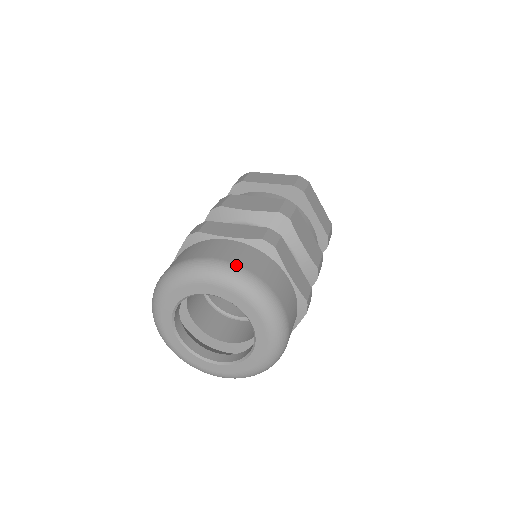
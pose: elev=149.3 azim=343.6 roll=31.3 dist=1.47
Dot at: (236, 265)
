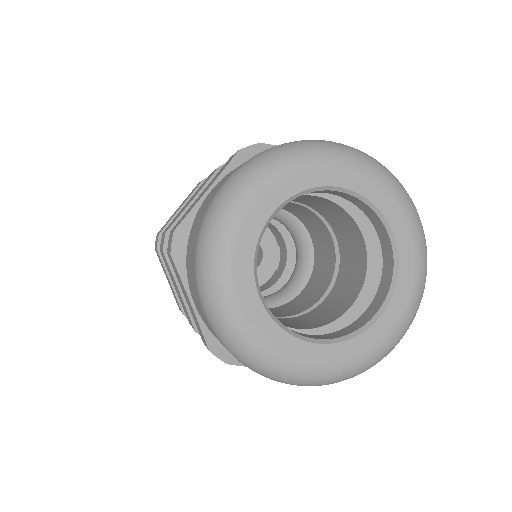
Dot at: occluded
